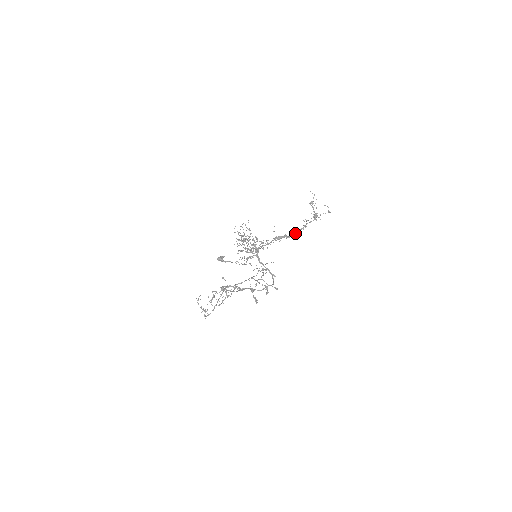
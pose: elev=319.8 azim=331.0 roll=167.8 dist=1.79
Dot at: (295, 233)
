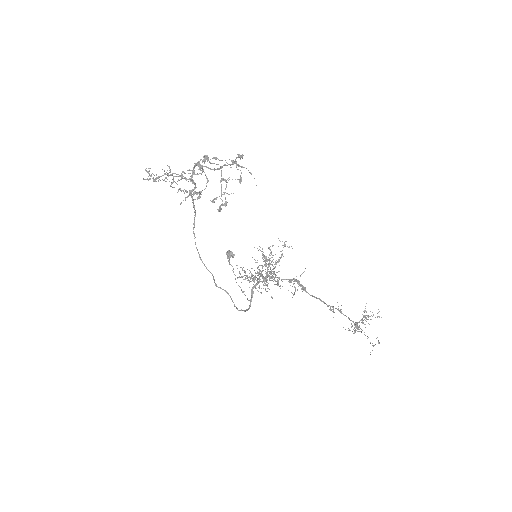
Dot at: (315, 297)
